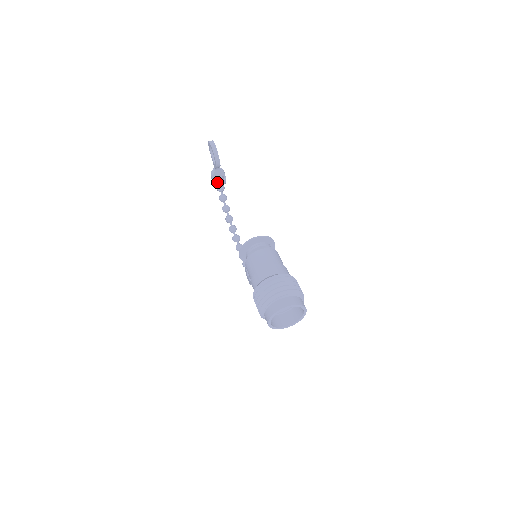
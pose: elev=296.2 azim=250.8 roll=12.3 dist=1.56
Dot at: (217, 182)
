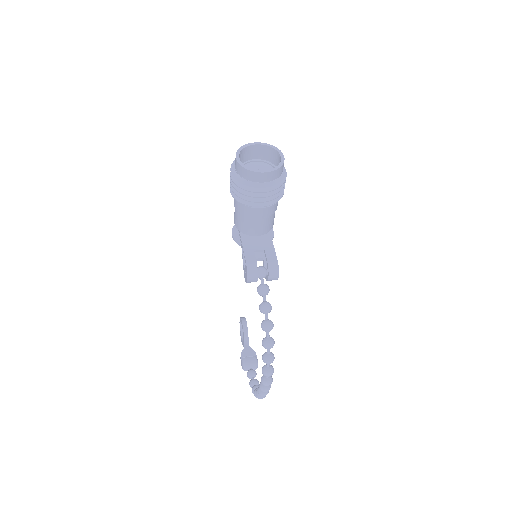
Dot at: (246, 357)
